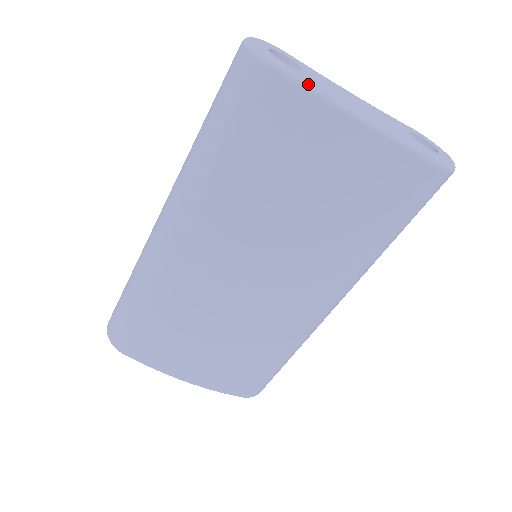
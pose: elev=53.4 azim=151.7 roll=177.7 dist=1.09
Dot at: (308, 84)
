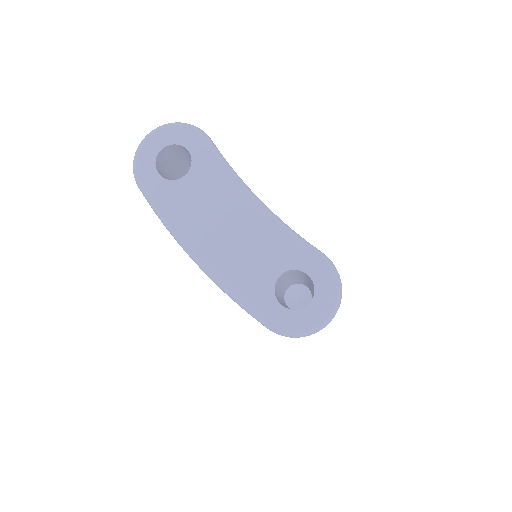
Dot at: (157, 209)
